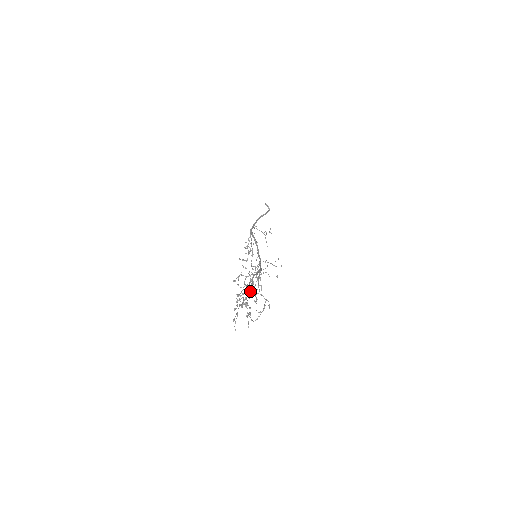
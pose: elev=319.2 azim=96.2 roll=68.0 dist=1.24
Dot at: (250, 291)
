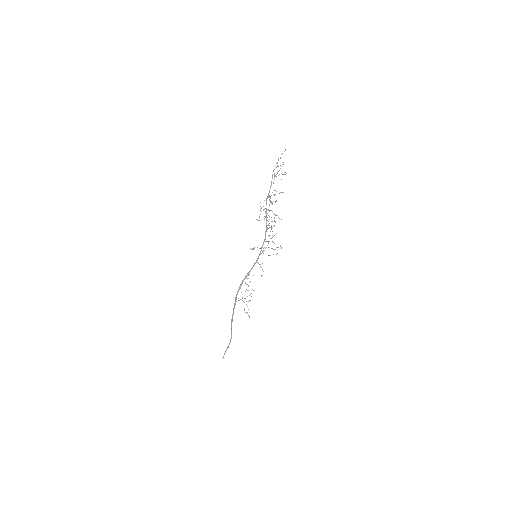
Dot at: (272, 178)
